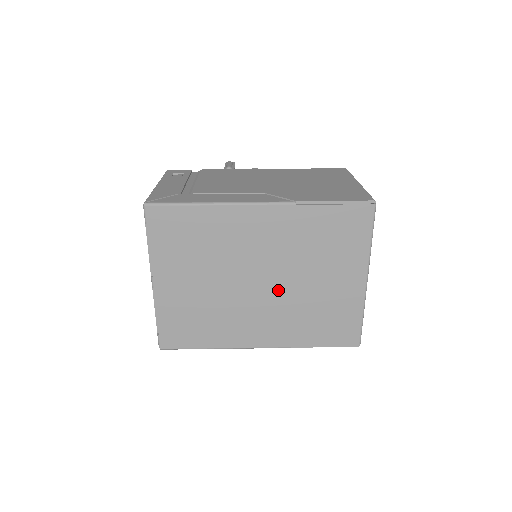
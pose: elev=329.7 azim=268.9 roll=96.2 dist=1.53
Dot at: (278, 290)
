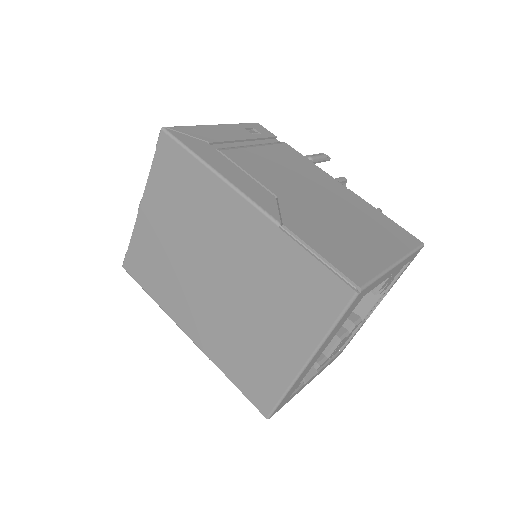
Dot at: (225, 298)
